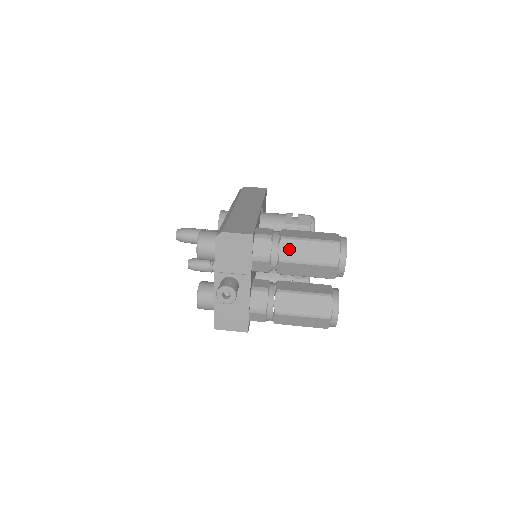
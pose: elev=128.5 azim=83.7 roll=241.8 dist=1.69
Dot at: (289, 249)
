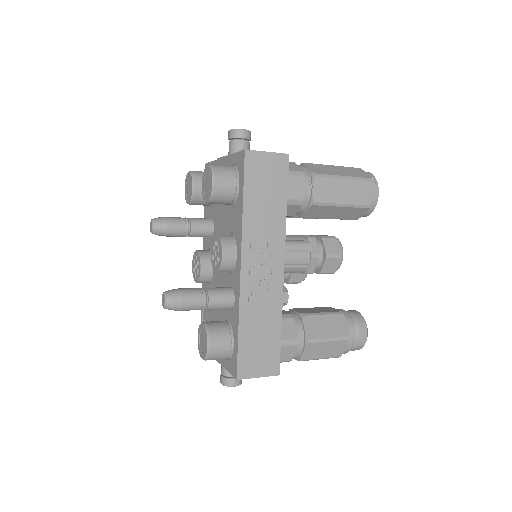
Dot at: occluded
